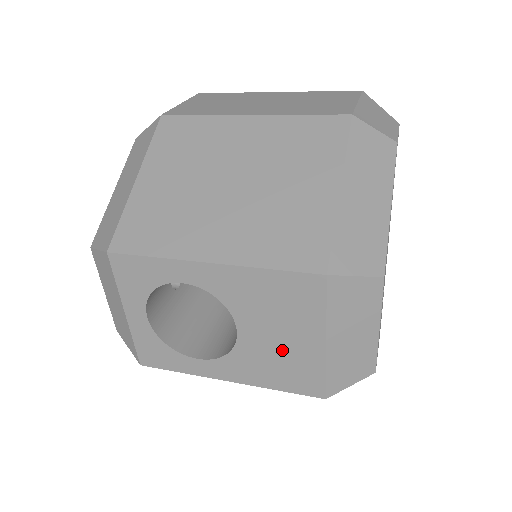
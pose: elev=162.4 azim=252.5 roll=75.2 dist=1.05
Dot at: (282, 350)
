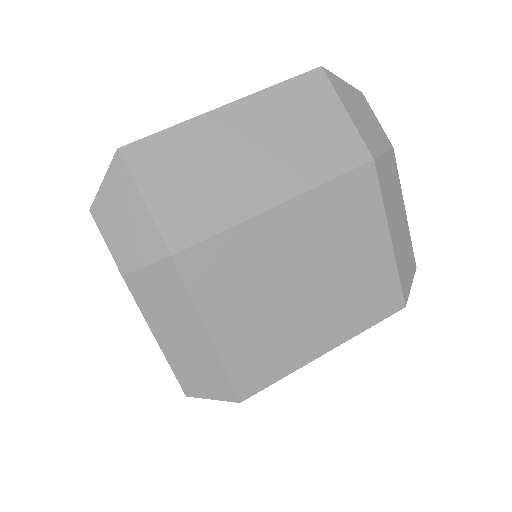
Dot at: occluded
